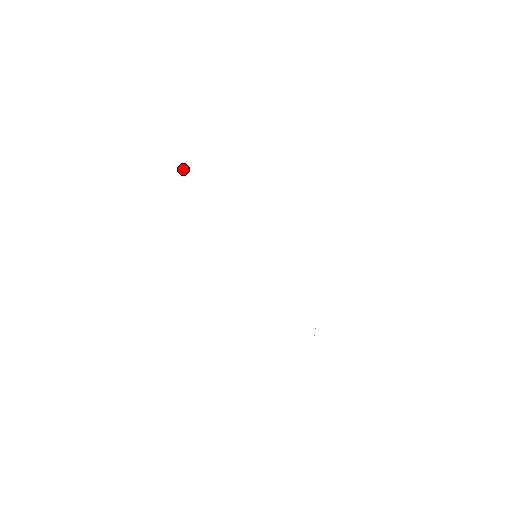
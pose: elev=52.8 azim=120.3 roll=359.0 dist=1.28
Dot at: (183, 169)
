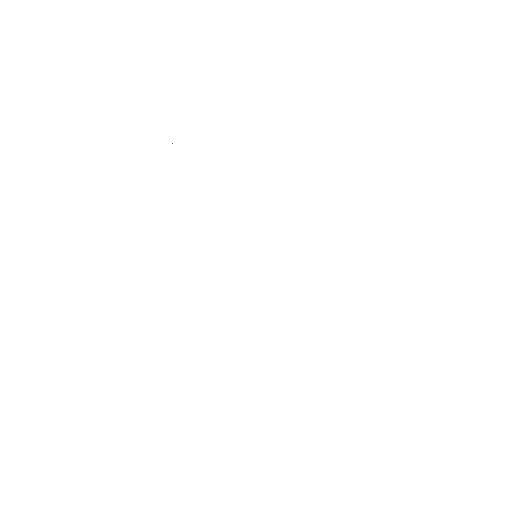
Dot at: occluded
